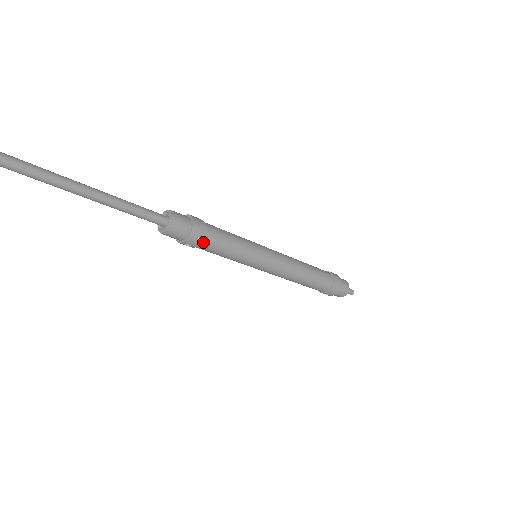
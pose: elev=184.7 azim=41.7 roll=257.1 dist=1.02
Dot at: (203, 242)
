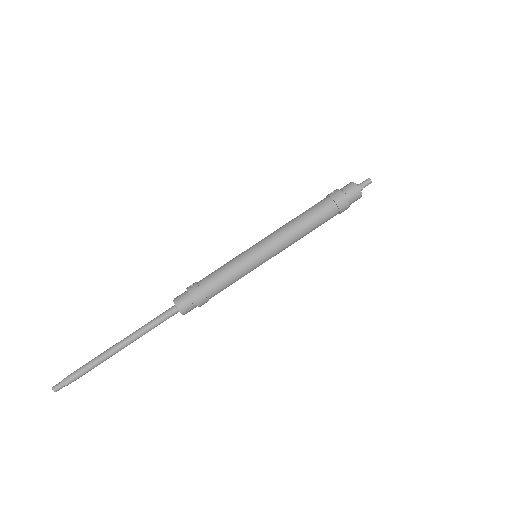
Dot at: (209, 297)
